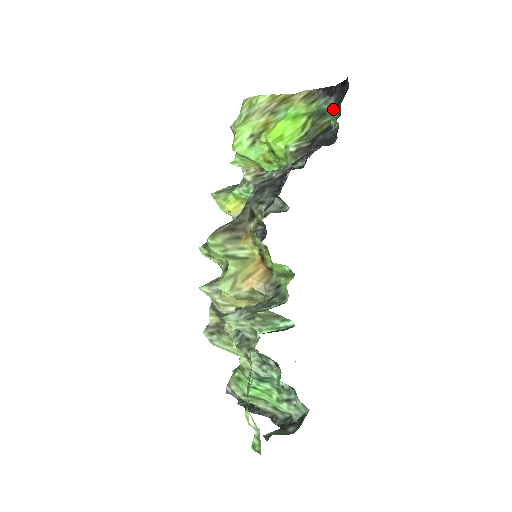
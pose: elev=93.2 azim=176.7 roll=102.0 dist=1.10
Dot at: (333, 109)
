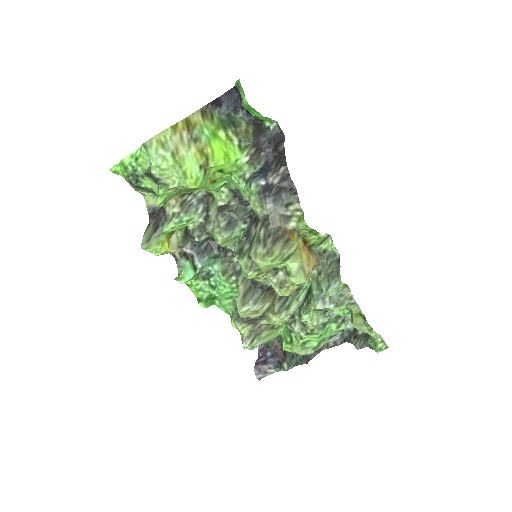
Dot at: (232, 116)
